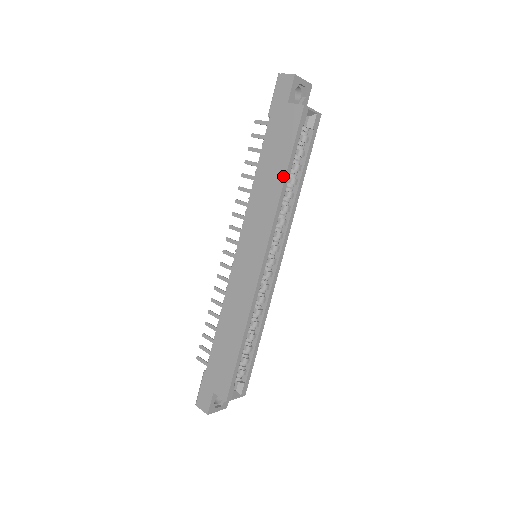
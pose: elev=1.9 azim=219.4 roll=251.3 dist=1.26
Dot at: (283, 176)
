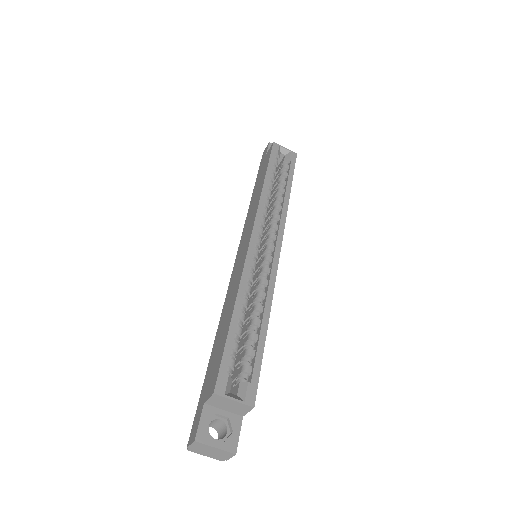
Dot at: (263, 180)
